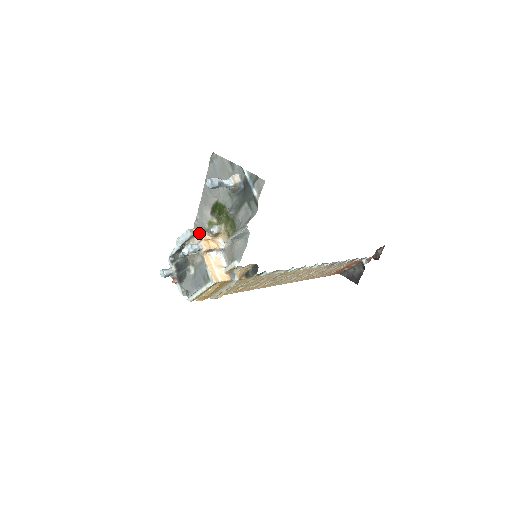
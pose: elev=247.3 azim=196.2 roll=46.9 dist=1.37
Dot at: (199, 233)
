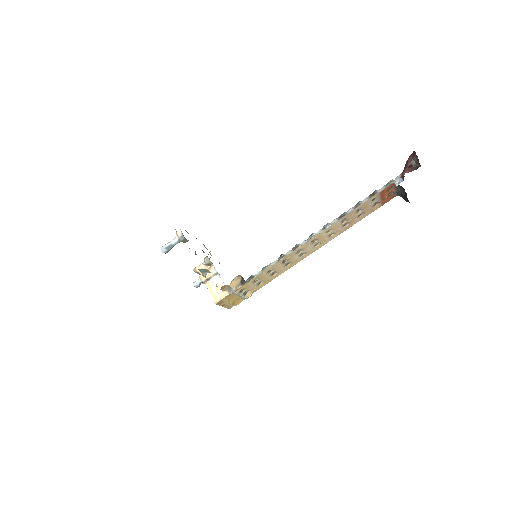
Dot at: (200, 268)
